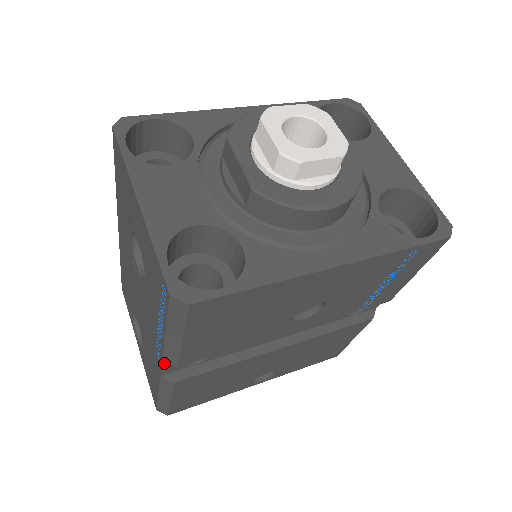
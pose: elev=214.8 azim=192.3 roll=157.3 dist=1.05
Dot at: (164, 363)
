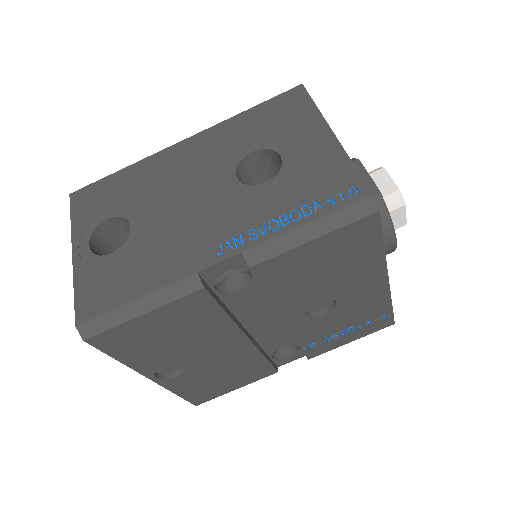
Dot at: (231, 258)
